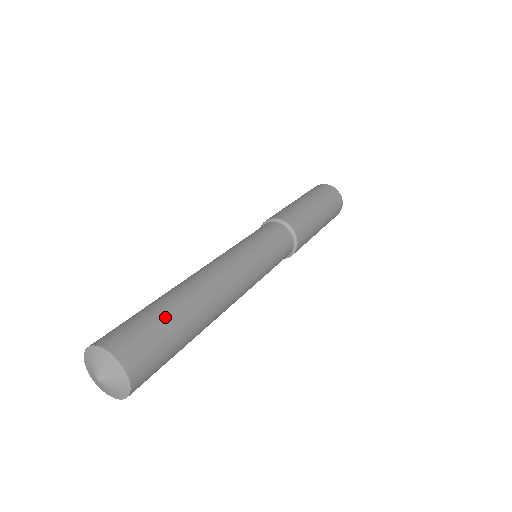
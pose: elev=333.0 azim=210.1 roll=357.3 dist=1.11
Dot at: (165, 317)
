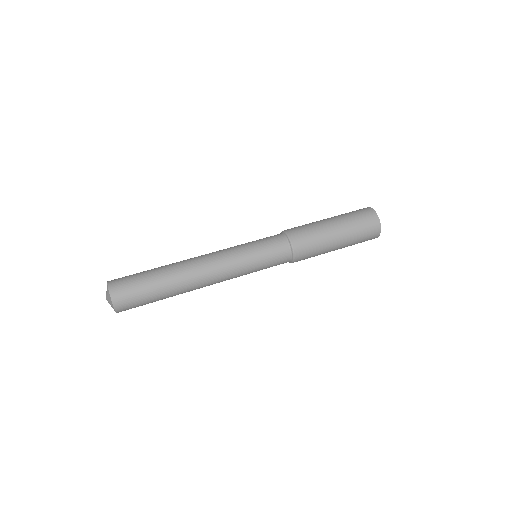
Dot at: (149, 284)
